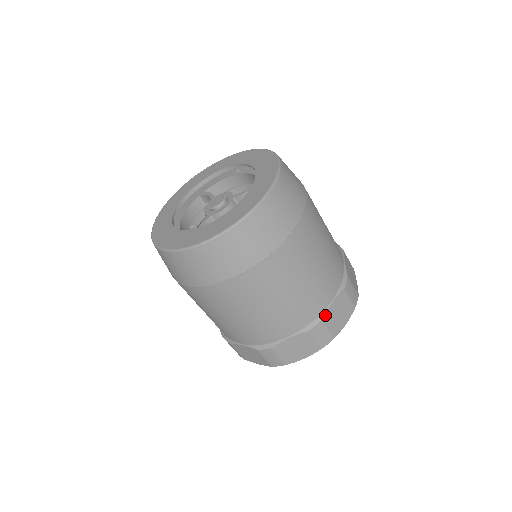
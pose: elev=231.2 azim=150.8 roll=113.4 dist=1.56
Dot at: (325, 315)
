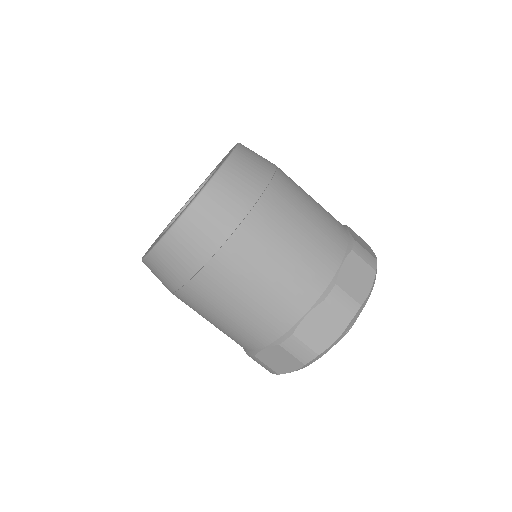
Dot at: (297, 329)
